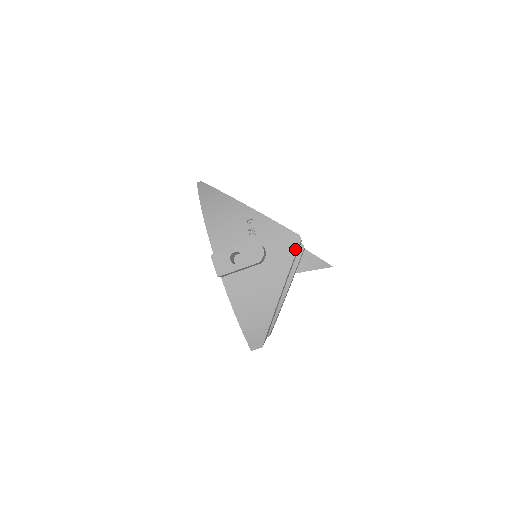
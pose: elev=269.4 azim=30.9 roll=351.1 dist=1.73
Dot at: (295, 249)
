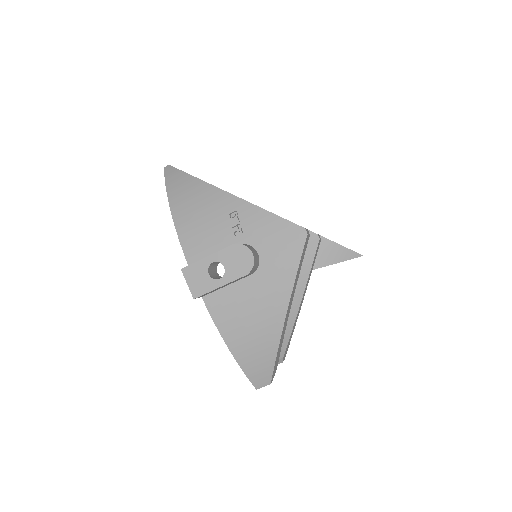
Dot at: (300, 248)
